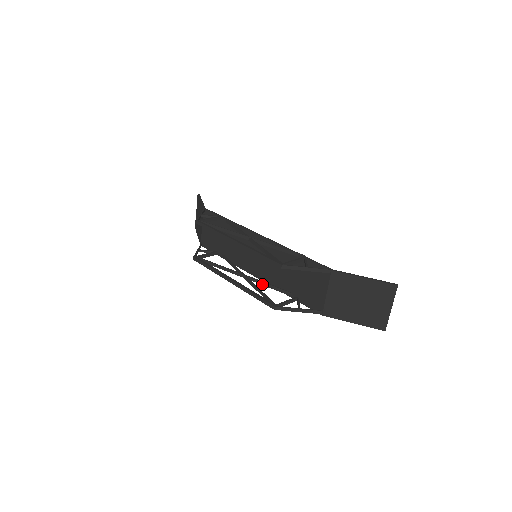
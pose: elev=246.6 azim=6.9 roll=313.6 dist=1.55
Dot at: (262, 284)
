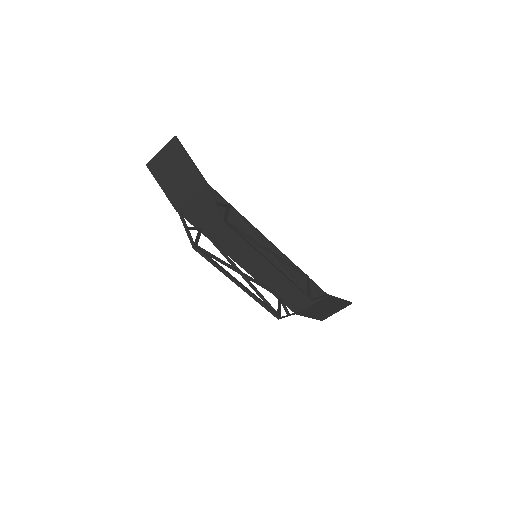
Dot at: (255, 282)
